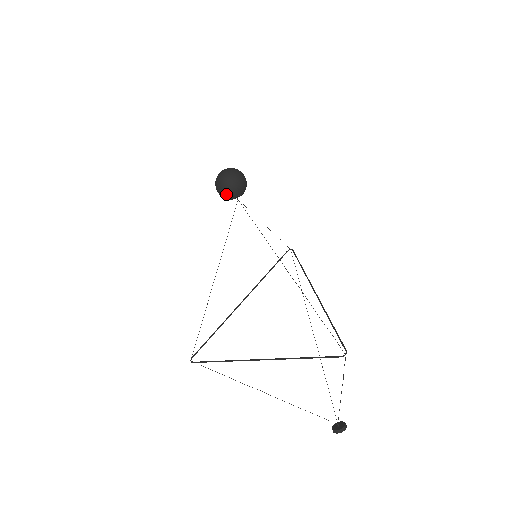
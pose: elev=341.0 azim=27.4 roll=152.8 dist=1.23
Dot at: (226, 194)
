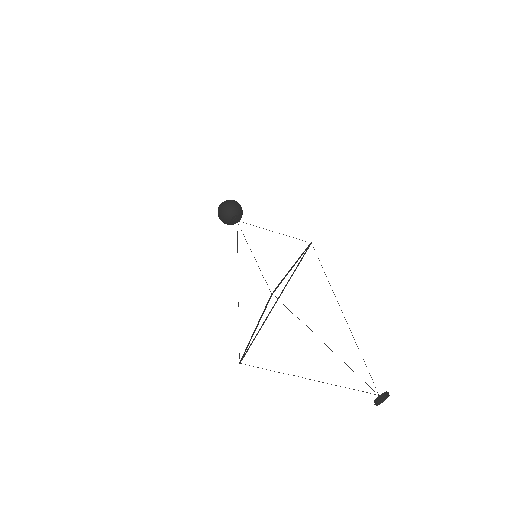
Dot at: (224, 220)
